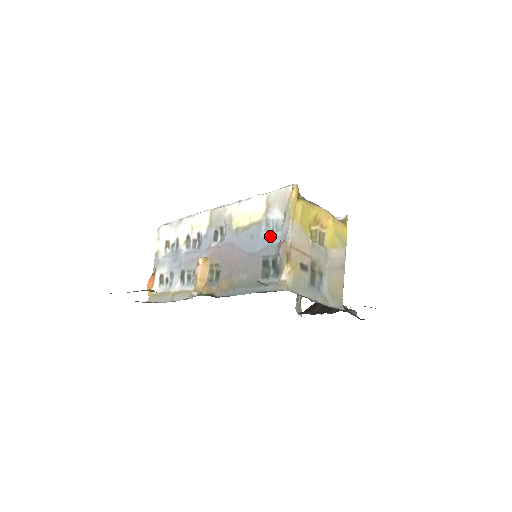
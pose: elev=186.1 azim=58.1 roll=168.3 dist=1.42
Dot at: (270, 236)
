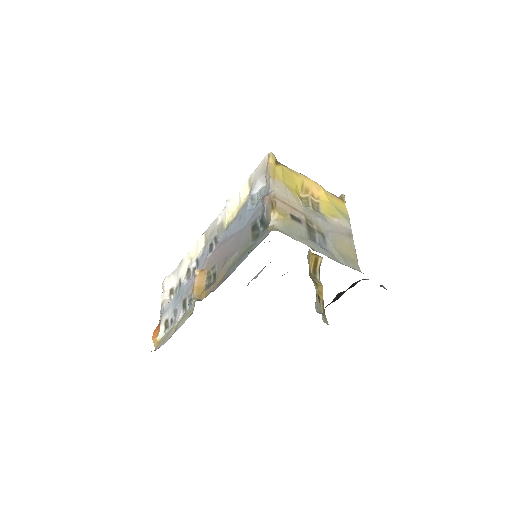
Dot at: (256, 205)
